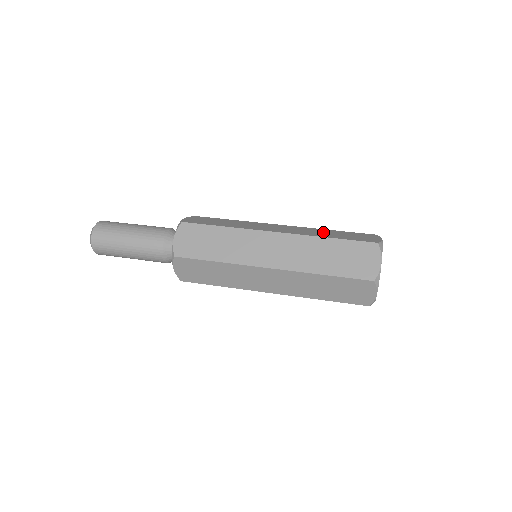
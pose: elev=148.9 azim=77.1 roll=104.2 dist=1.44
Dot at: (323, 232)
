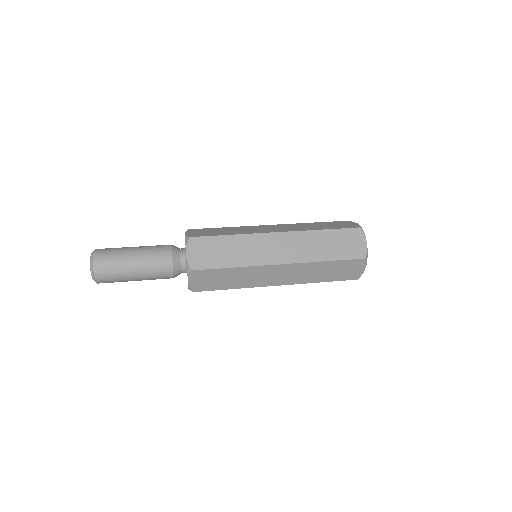
Dot at: (311, 225)
